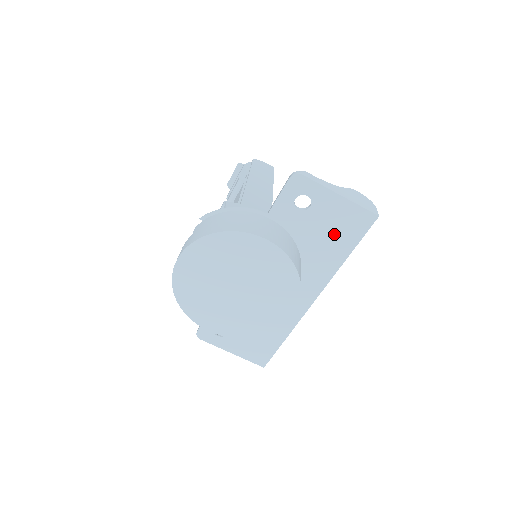
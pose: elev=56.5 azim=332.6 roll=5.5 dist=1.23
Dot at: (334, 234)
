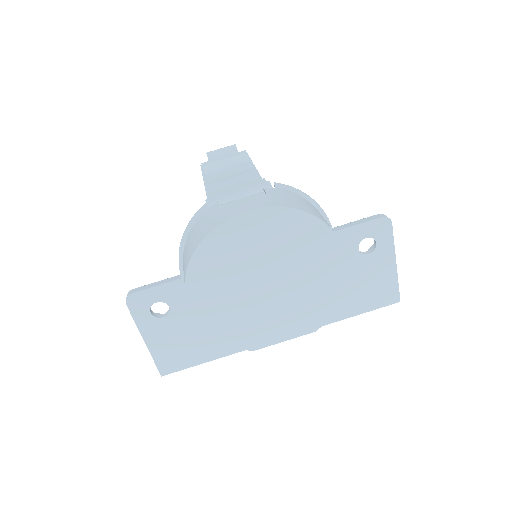
Dot at: (359, 291)
